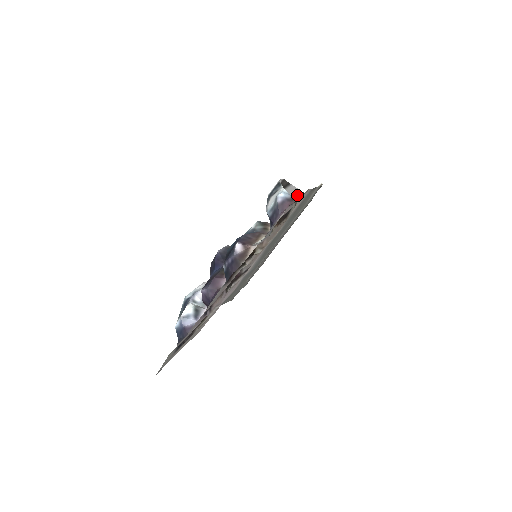
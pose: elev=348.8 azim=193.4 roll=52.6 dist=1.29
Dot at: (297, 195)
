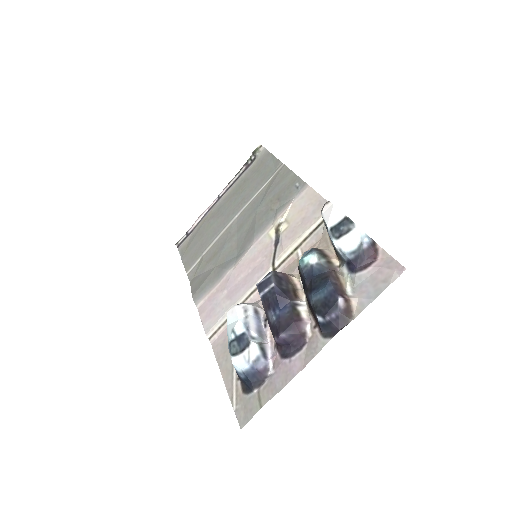
Dot at: occluded
